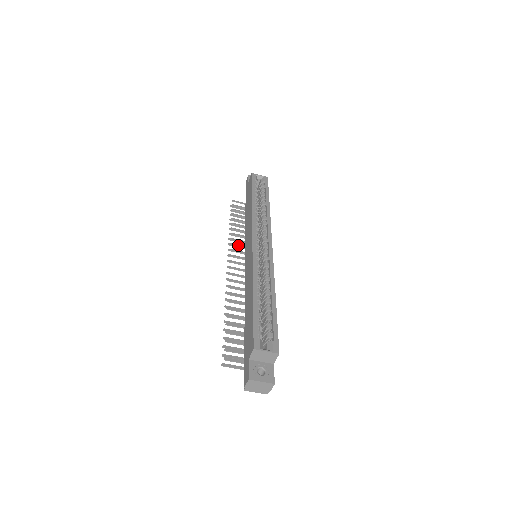
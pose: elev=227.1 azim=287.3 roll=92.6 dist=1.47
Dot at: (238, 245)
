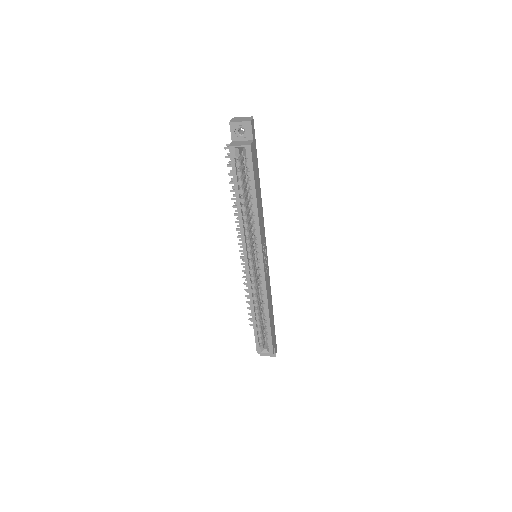
Dot at: occluded
